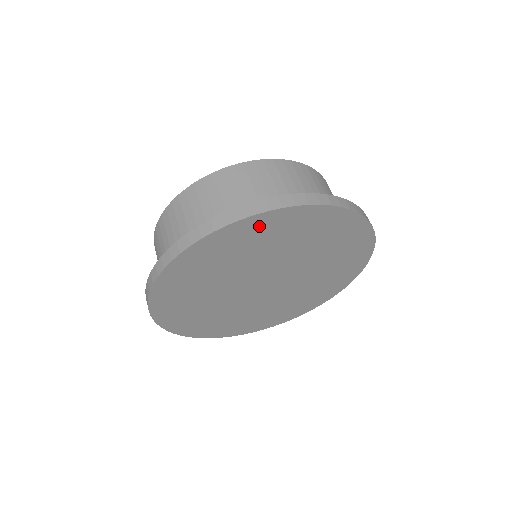
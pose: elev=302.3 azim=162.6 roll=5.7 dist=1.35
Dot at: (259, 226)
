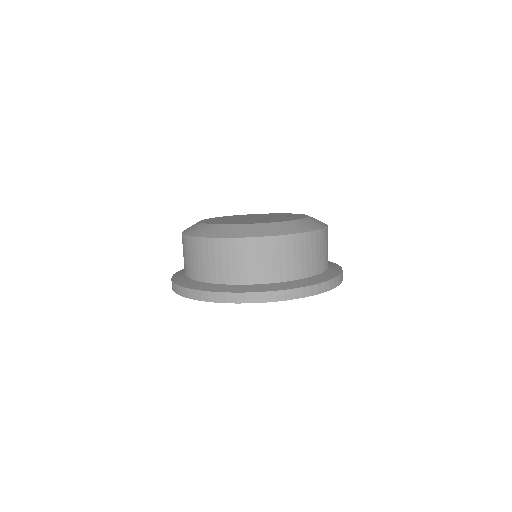
Dot at: occluded
